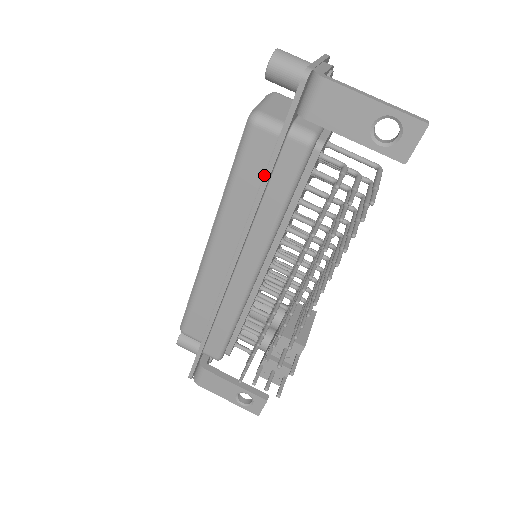
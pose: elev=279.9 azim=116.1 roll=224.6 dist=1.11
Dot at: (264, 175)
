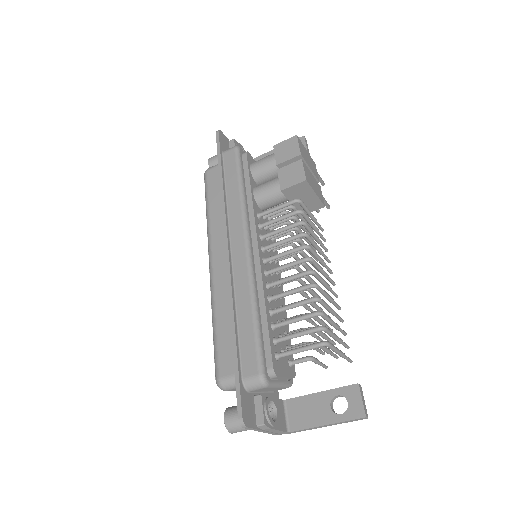
Dot at: occluded
